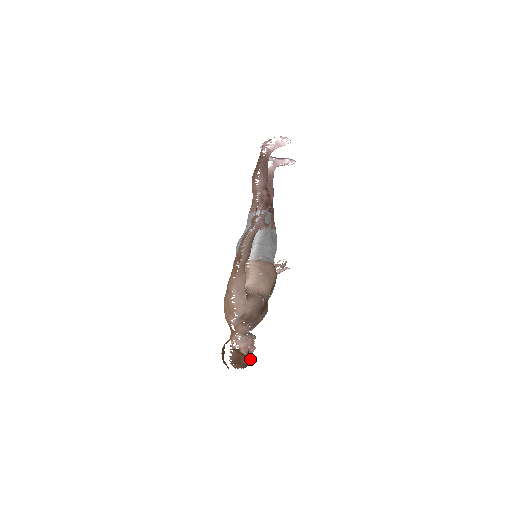
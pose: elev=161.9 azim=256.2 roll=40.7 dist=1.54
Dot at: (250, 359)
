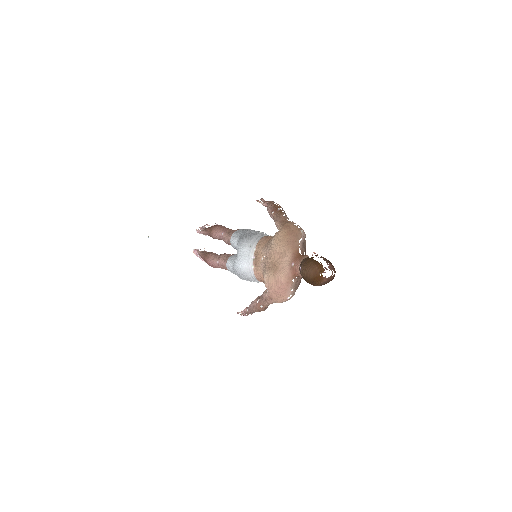
Dot at: occluded
